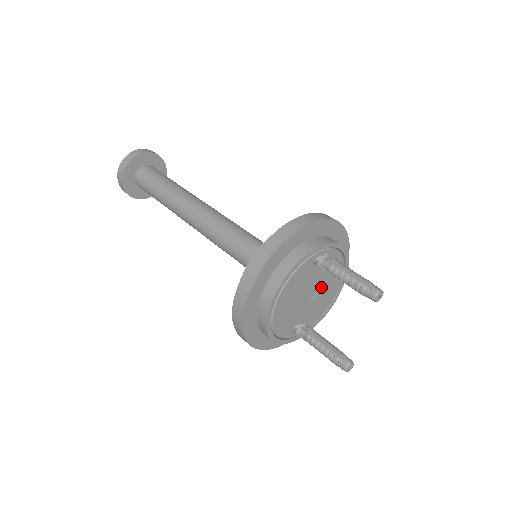
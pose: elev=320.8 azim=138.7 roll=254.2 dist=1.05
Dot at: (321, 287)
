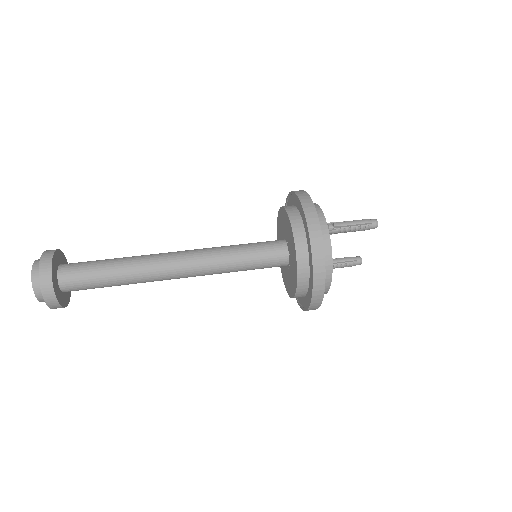
Dot at: occluded
